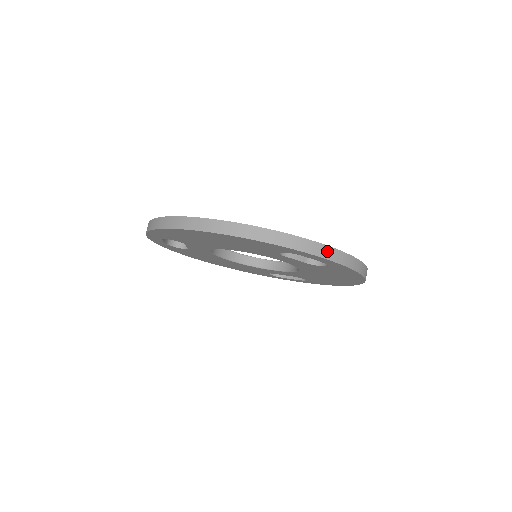
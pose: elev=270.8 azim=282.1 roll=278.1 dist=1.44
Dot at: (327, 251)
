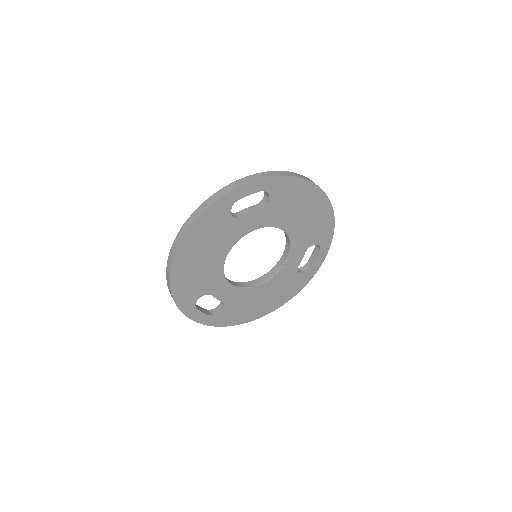
Dot at: (245, 180)
